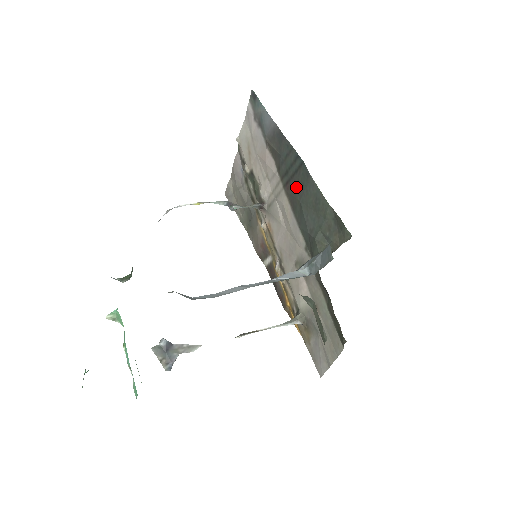
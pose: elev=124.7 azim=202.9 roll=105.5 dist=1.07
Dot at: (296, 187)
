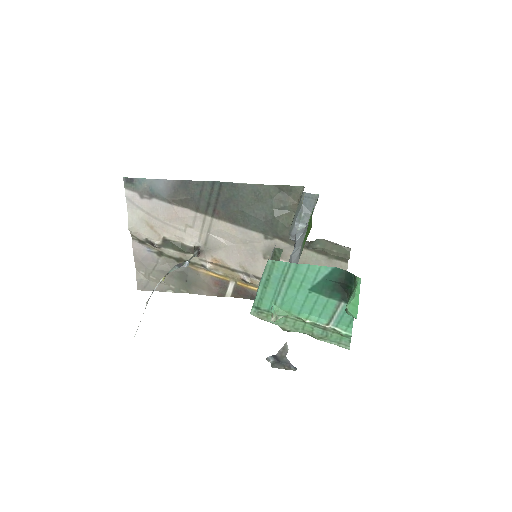
Dot at: (227, 204)
